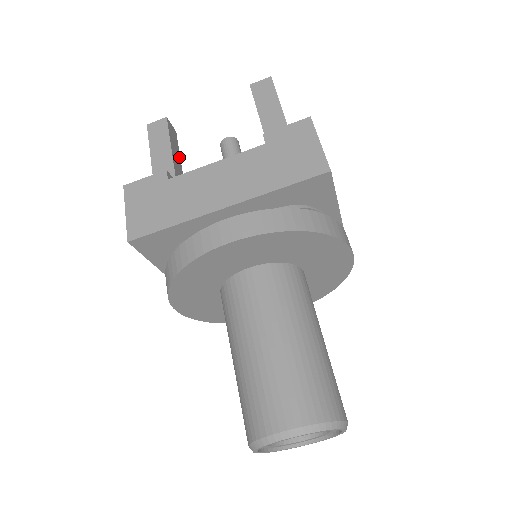
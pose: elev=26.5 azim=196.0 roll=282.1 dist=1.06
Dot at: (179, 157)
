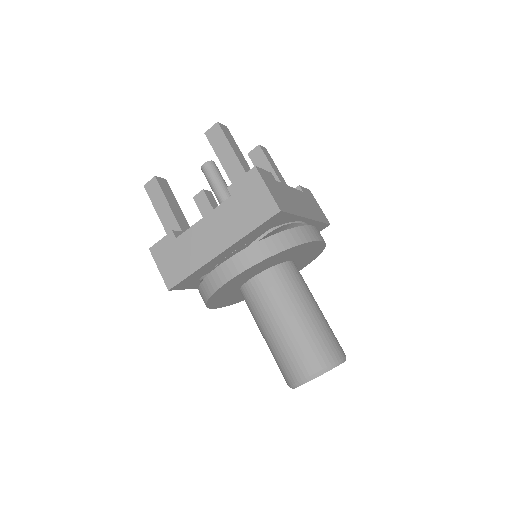
Dot at: (176, 202)
